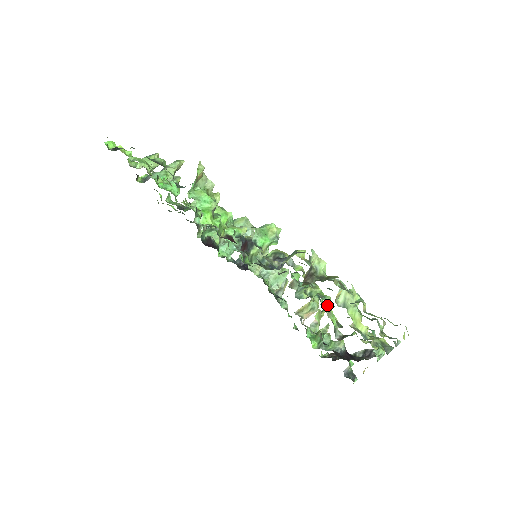
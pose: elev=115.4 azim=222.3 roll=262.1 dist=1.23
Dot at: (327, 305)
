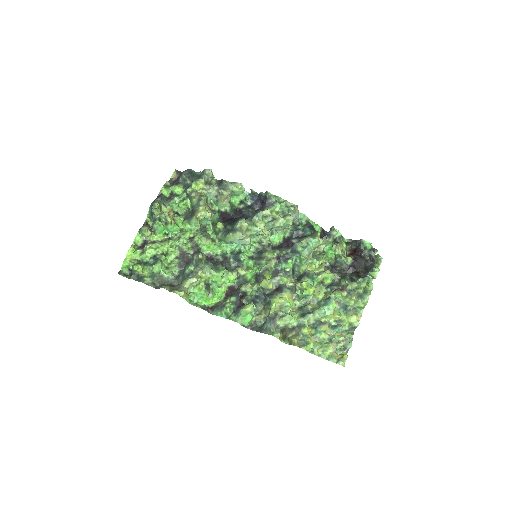
Dot at: (317, 280)
